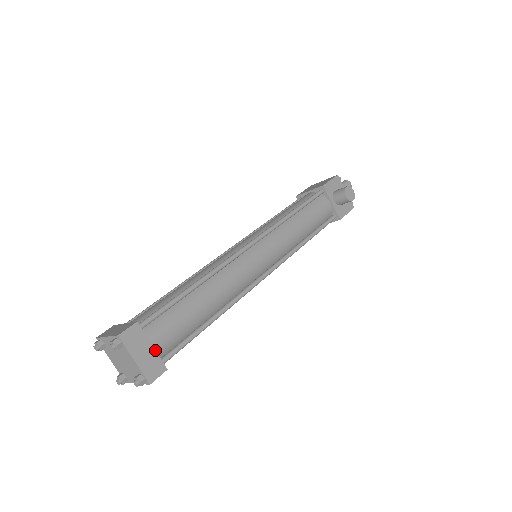
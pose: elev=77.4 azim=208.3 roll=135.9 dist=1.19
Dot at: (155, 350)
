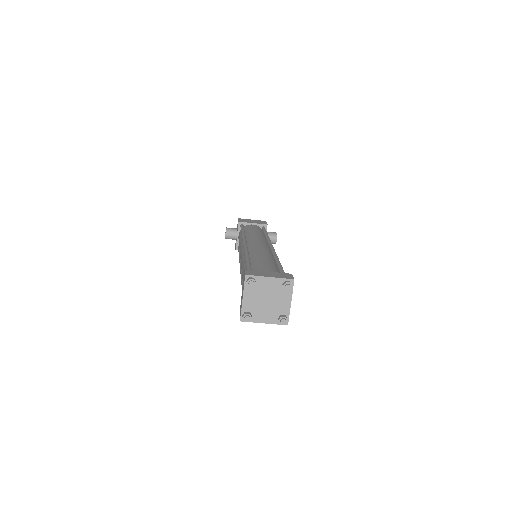
Dot at: occluded
